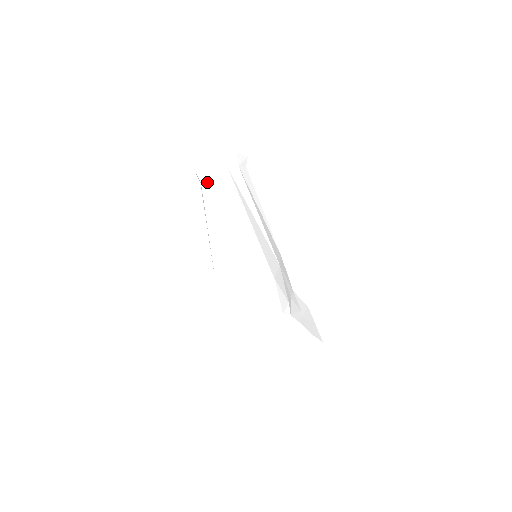
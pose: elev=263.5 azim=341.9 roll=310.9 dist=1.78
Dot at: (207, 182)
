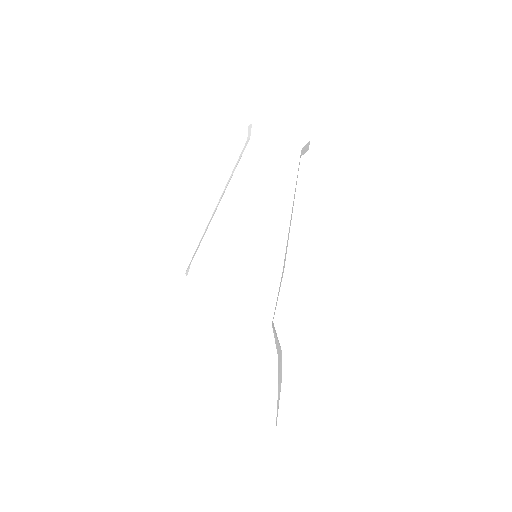
Dot at: (247, 142)
